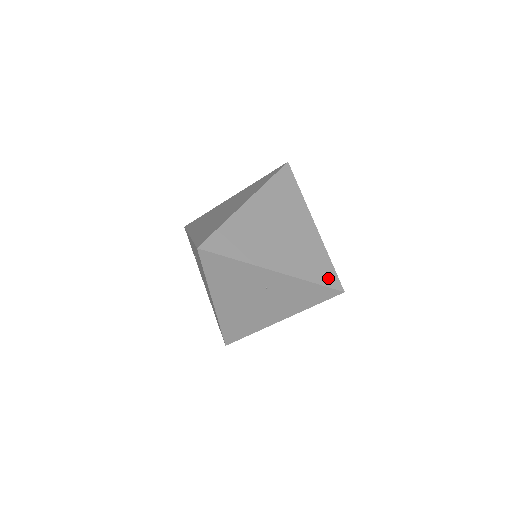
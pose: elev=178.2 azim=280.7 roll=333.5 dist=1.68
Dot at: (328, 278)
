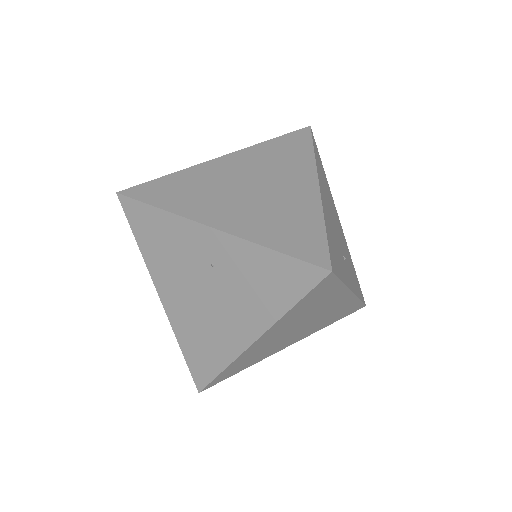
Dot at: (306, 248)
